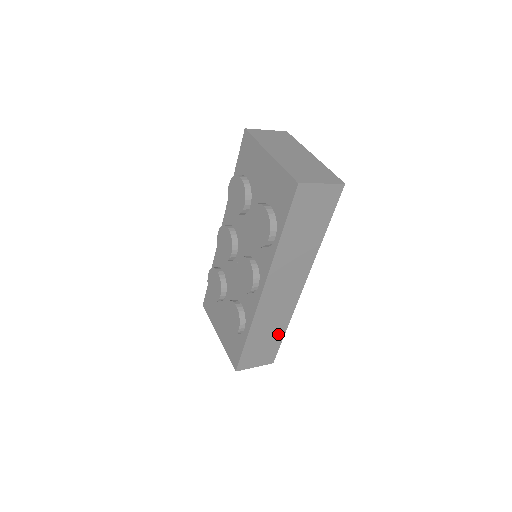
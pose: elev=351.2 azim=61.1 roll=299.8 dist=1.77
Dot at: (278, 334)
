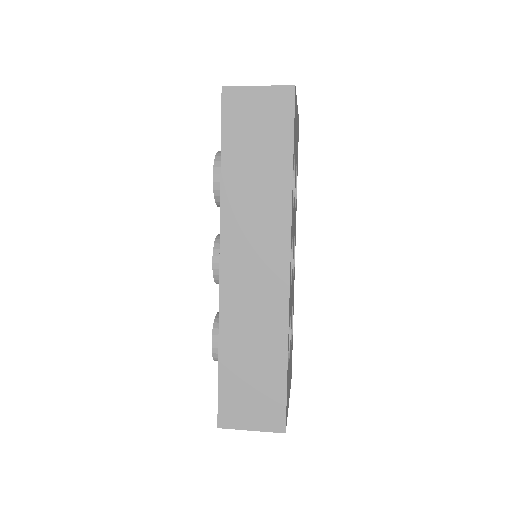
Dot at: (274, 362)
